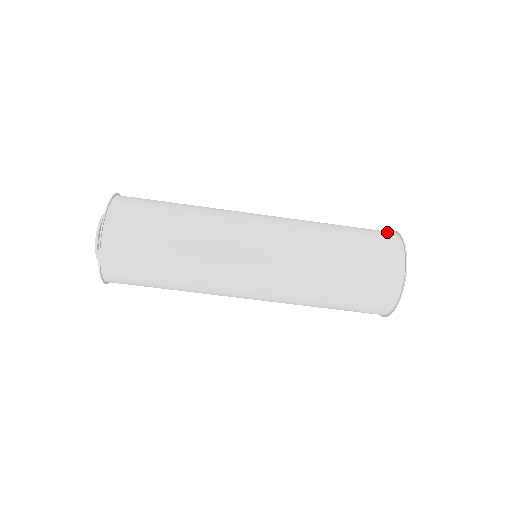
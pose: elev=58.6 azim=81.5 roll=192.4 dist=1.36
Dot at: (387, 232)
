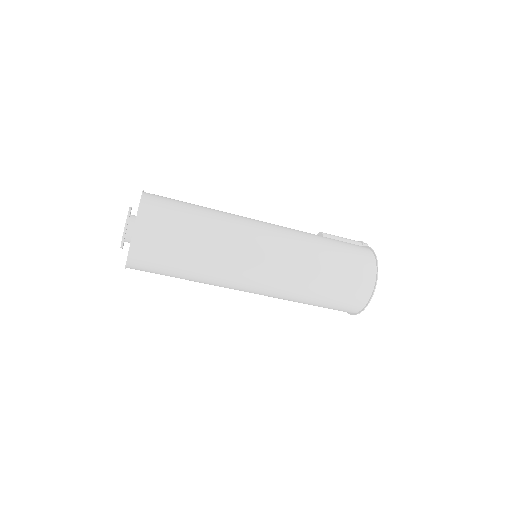
Dot at: (367, 254)
